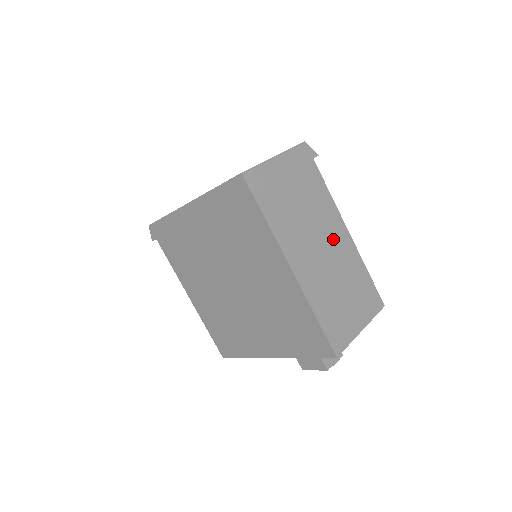
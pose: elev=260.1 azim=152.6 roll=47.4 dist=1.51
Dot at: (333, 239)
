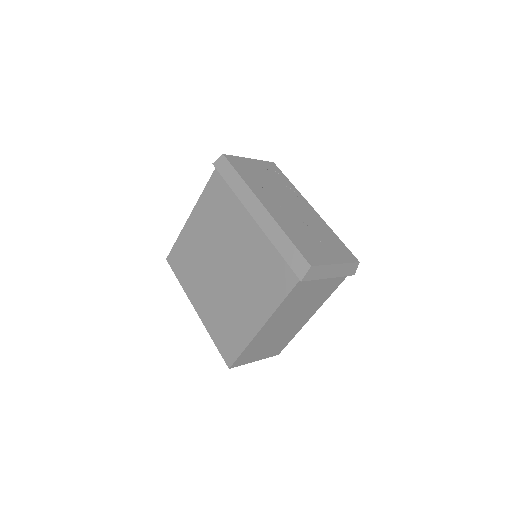
Dot at: (302, 316)
